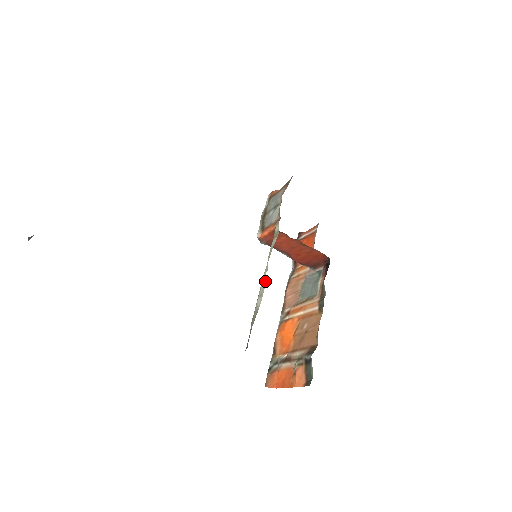
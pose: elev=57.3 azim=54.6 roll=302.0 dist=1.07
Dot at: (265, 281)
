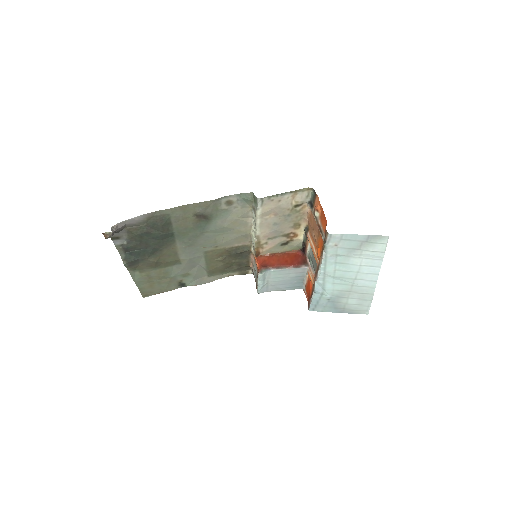
Dot at: (253, 224)
